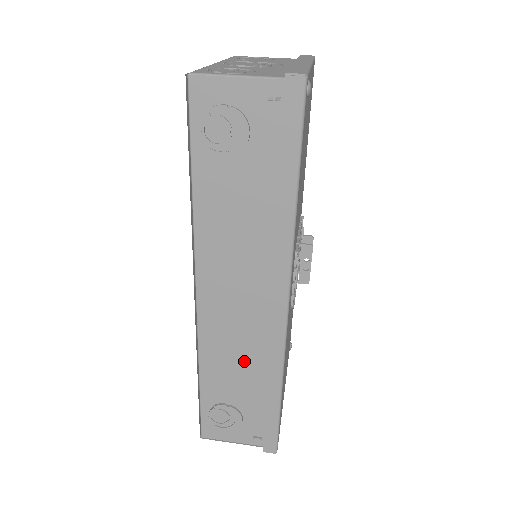
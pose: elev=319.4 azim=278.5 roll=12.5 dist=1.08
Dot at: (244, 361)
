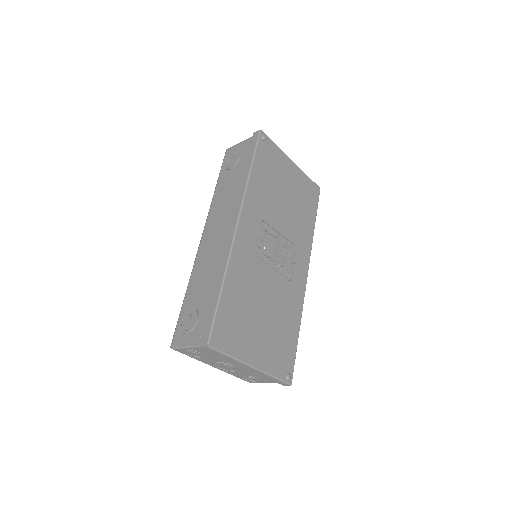
Dot at: (211, 270)
